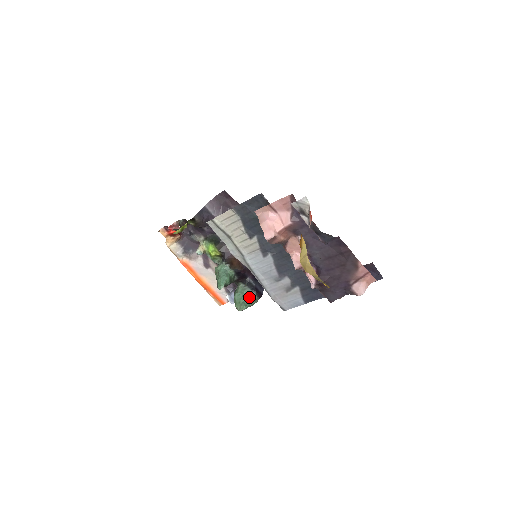
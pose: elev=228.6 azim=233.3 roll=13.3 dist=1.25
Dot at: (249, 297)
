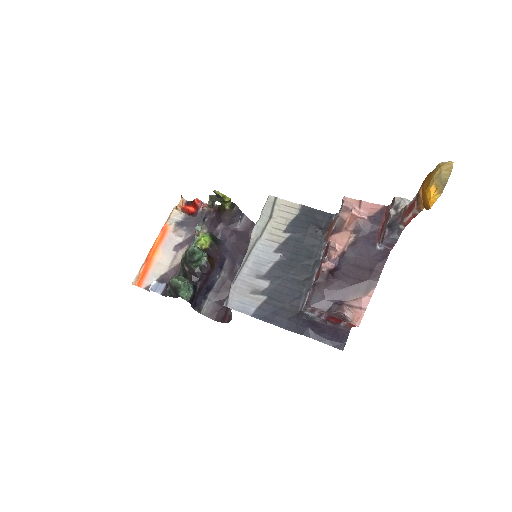
Dot at: (188, 287)
